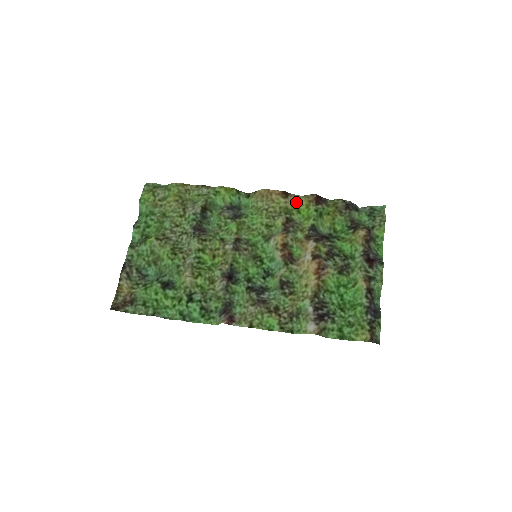
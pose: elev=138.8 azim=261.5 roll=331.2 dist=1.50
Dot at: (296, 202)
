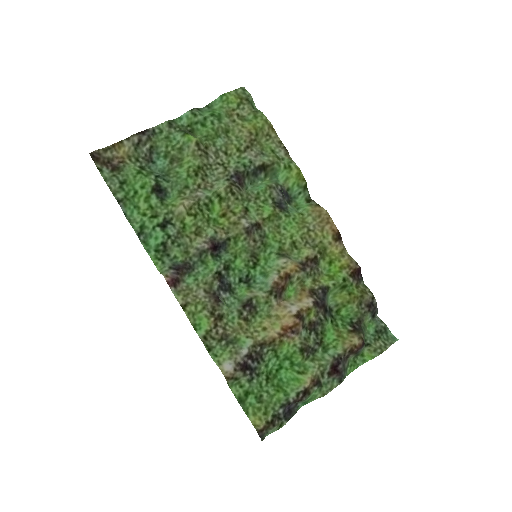
Dot at: (338, 253)
